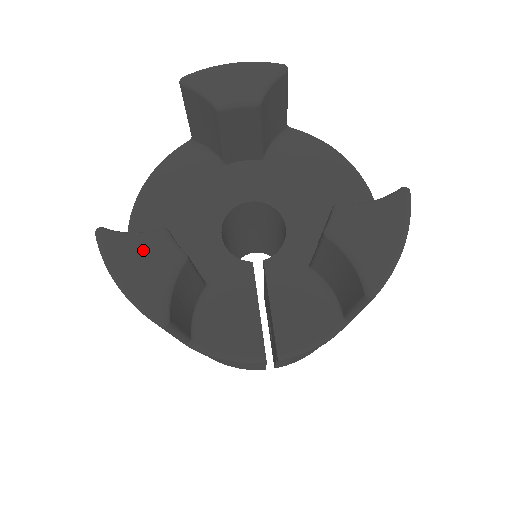
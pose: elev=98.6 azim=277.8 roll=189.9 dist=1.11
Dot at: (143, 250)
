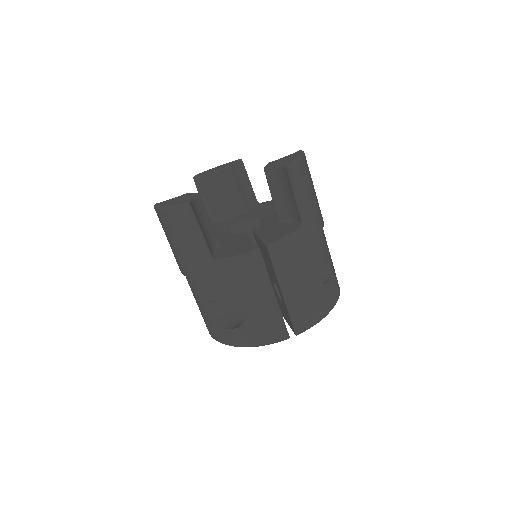
Dot at: (177, 198)
